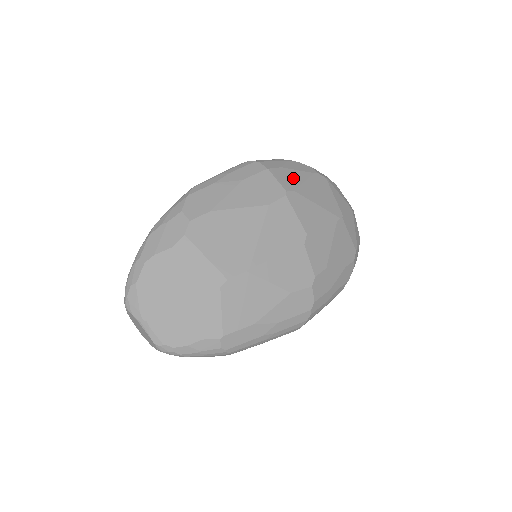
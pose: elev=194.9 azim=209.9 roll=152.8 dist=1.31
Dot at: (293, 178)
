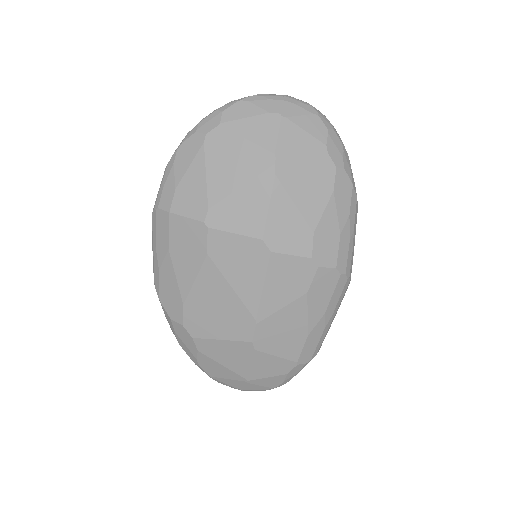
Dot at: (194, 189)
